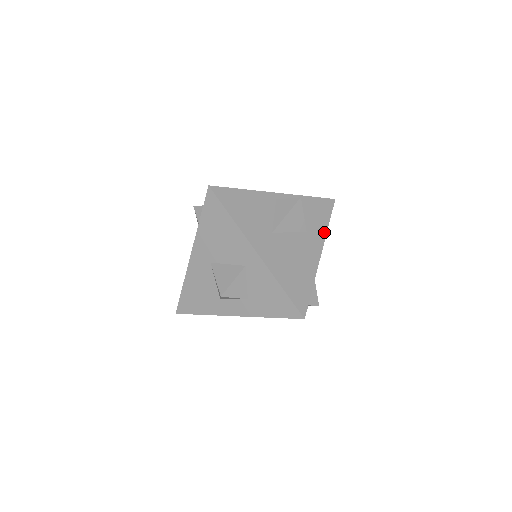
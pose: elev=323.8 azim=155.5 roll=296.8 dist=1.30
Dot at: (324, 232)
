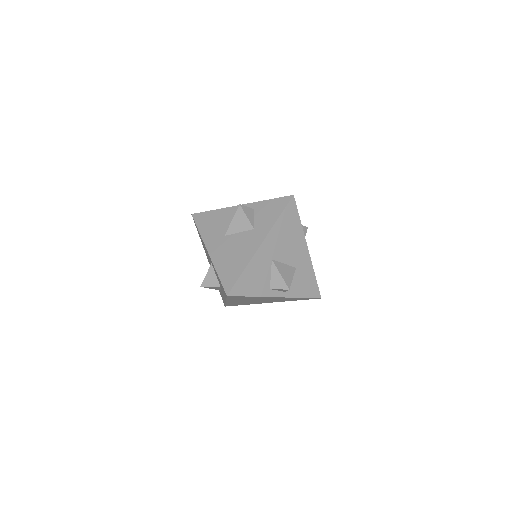
Dot at: (271, 226)
